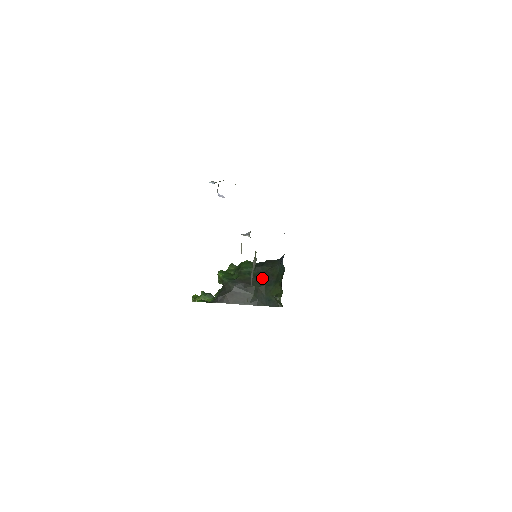
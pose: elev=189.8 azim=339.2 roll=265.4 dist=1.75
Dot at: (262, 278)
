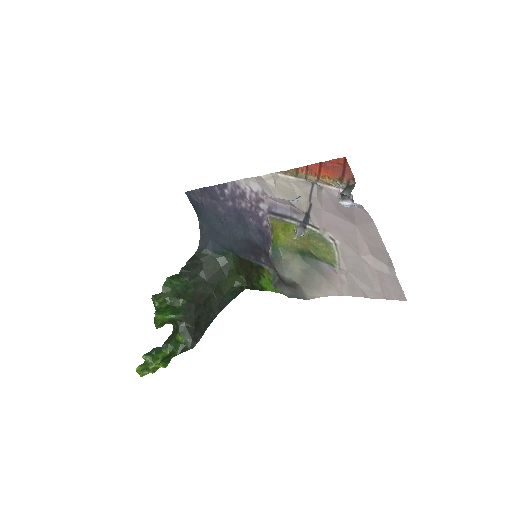
Dot at: (206, 281)
